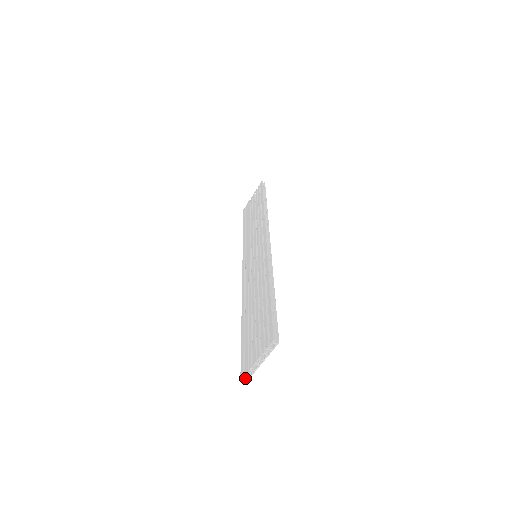
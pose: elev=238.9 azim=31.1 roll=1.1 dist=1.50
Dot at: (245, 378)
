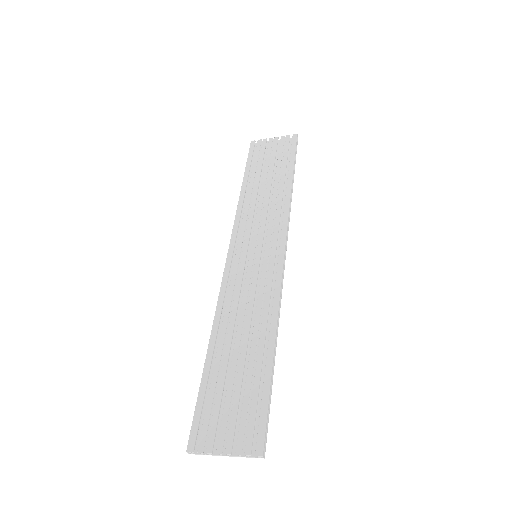
Dot at: (193, 451)
